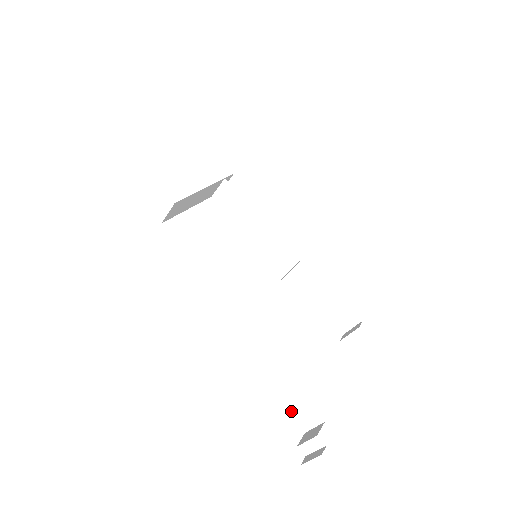
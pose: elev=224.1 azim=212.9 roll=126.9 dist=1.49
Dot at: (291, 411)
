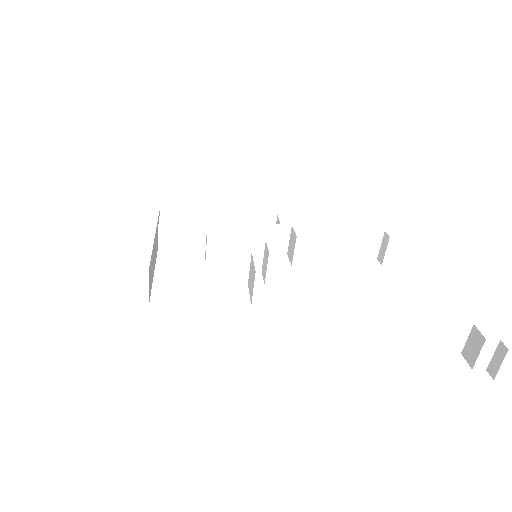
Dot at: (435, 346)
